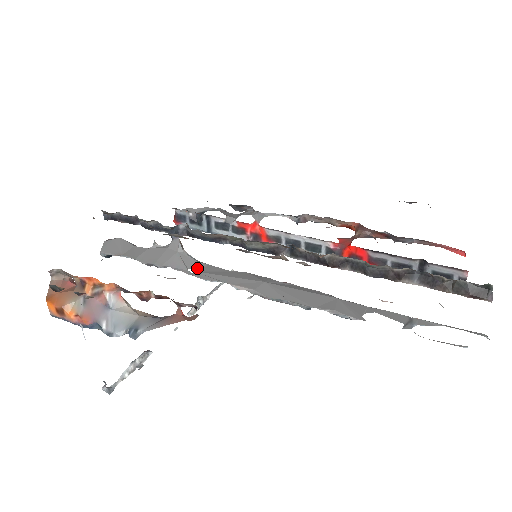
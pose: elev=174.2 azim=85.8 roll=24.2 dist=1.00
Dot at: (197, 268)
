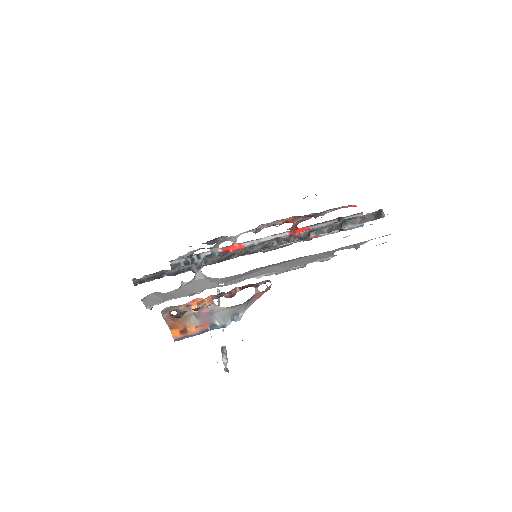
Dot at: (223, 281)
